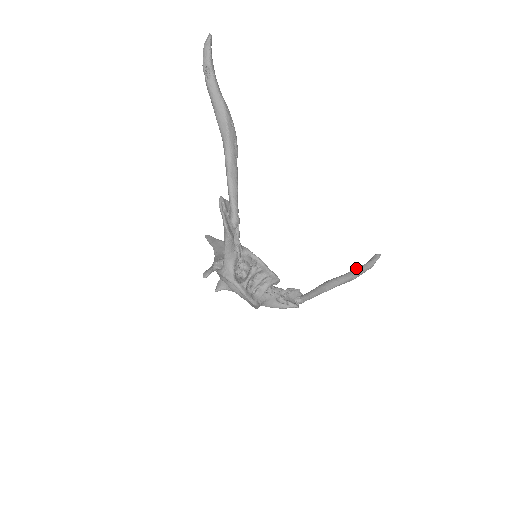
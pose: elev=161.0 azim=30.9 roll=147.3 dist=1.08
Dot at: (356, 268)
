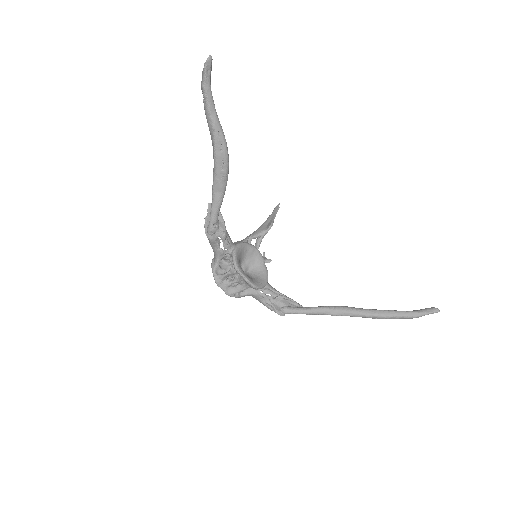
Dot at: (389, 310)
